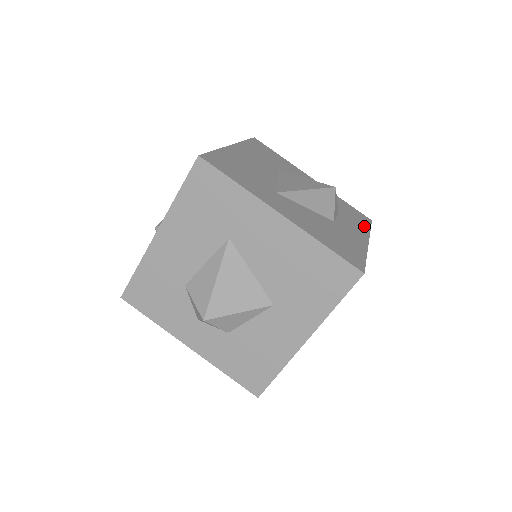
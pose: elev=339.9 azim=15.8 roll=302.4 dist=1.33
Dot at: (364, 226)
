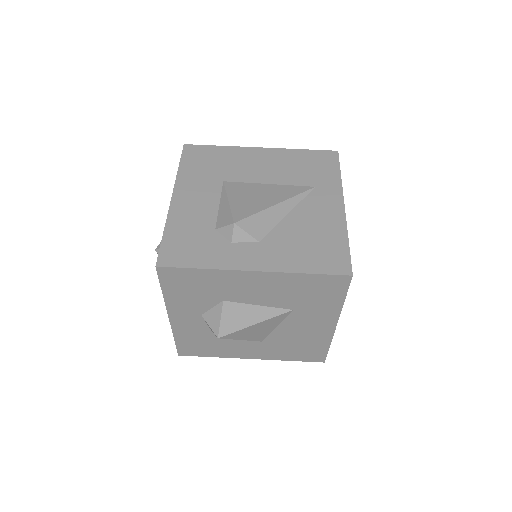
Dot at: occluded
